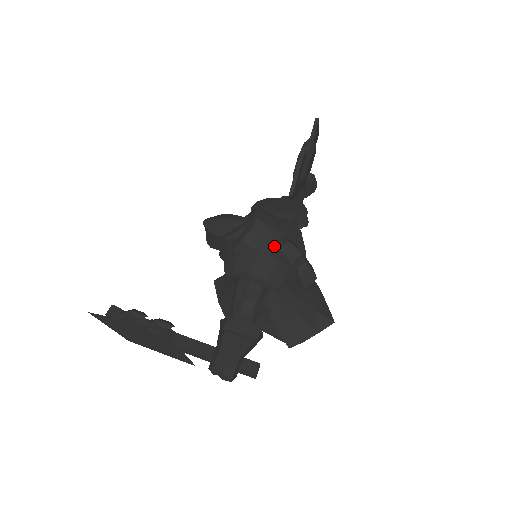
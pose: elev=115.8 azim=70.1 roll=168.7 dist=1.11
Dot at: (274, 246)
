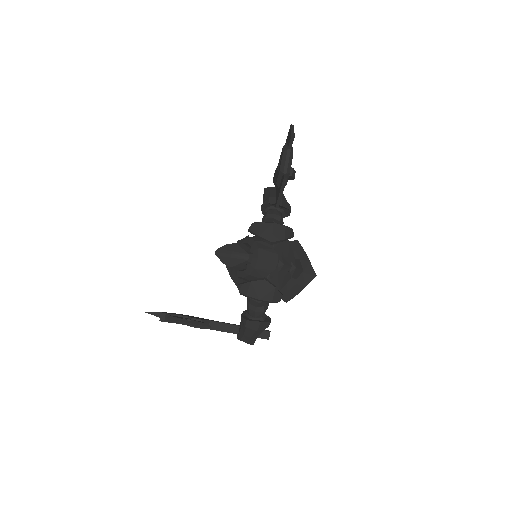
Dot at: (272, 271)
